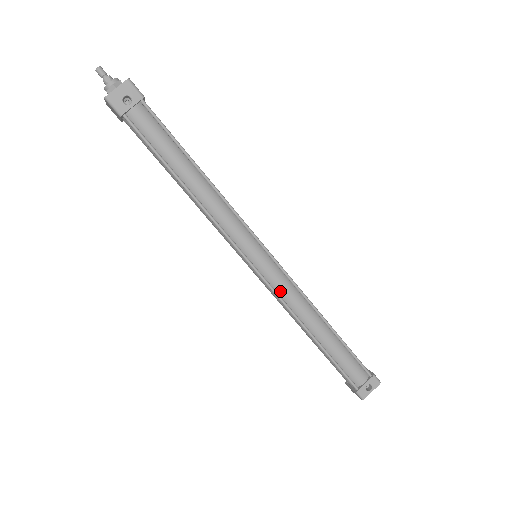
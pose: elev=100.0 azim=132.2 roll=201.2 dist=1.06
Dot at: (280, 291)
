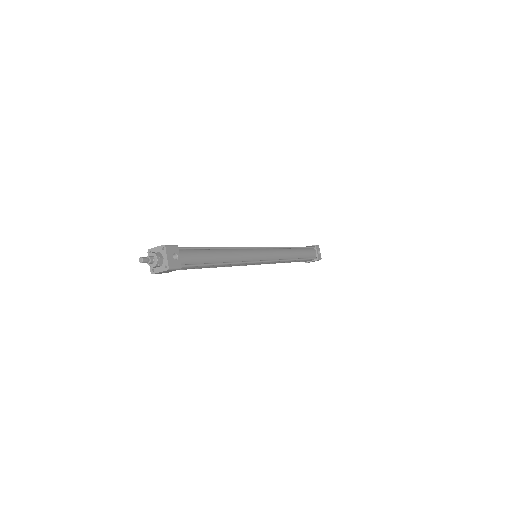
Dot at: (277, 258)
